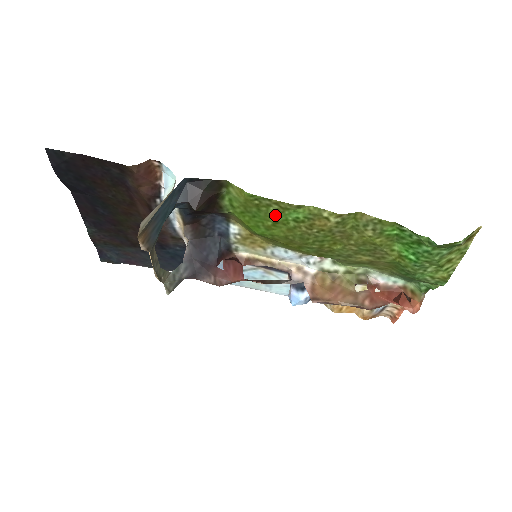
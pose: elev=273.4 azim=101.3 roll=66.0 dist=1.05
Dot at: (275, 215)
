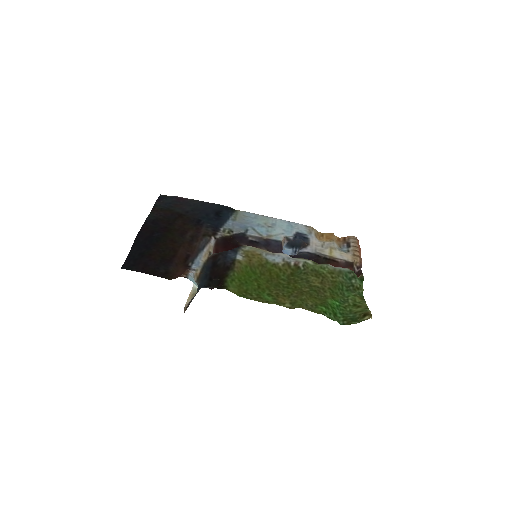
Dot at: (257, 292)
